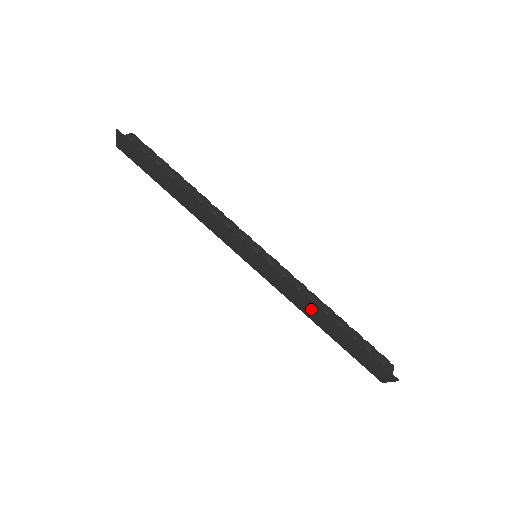
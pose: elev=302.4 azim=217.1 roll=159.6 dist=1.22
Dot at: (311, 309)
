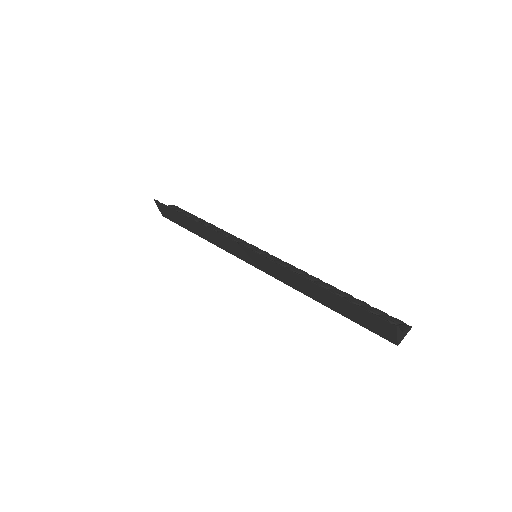
Dot at: (301, 283)
